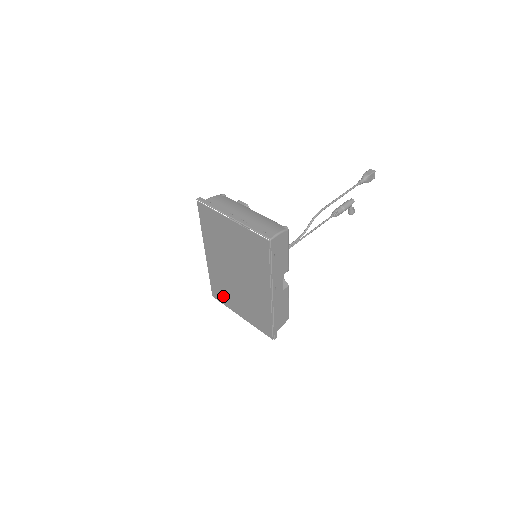
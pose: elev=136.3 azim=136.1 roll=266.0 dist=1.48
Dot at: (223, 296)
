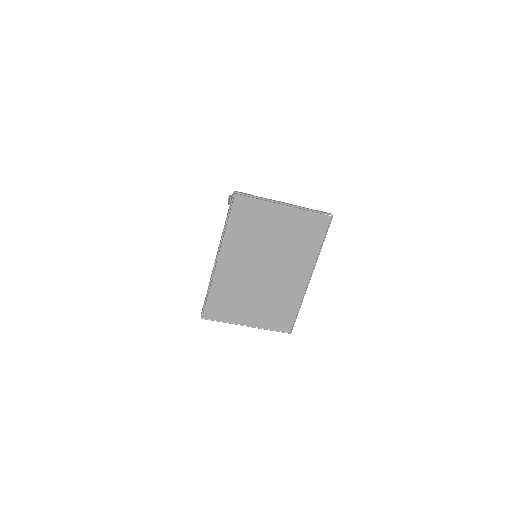
Dot at: (225, 309)
